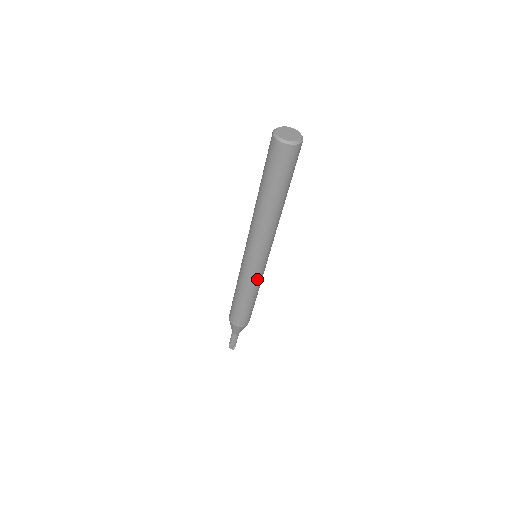
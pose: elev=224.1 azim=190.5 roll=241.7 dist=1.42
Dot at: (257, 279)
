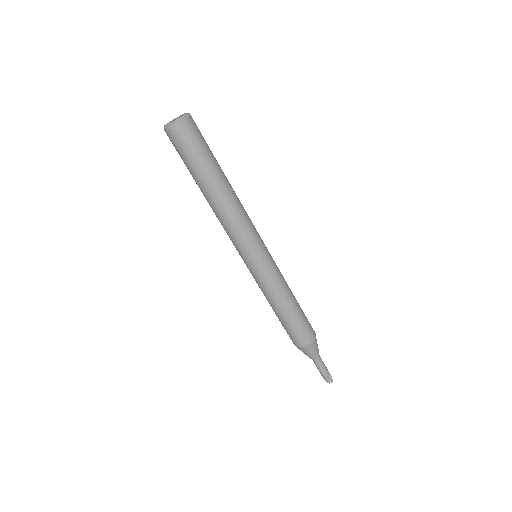
Dot at: (272, 278)
